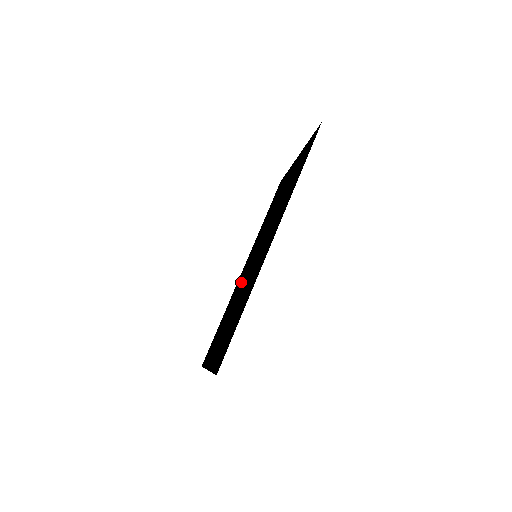
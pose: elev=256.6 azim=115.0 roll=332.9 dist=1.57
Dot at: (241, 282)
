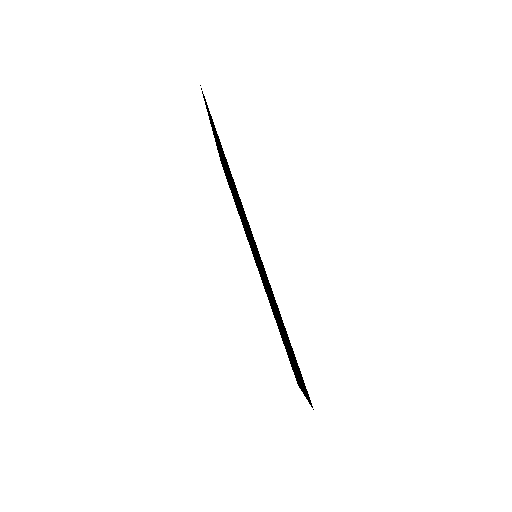
Dot at: (265, 287)
